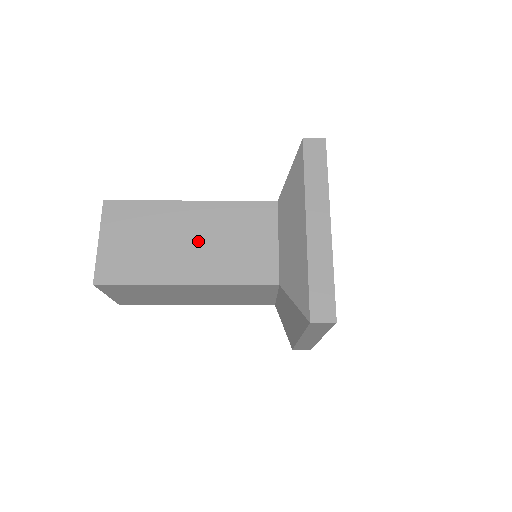
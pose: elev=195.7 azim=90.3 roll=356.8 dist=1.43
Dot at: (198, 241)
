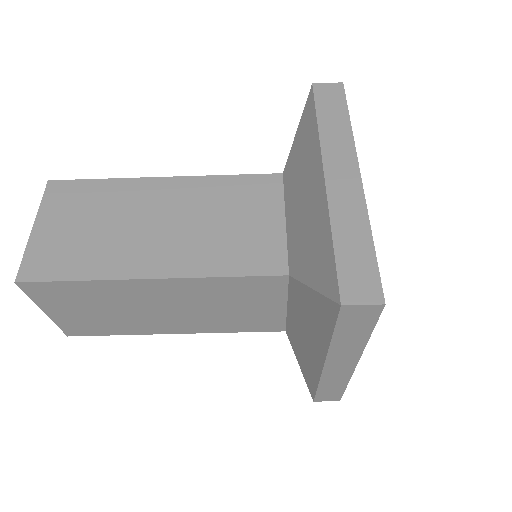
Dot at: (172, 223)
